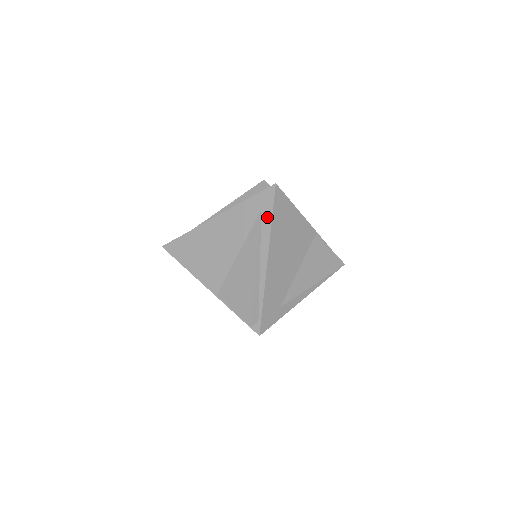
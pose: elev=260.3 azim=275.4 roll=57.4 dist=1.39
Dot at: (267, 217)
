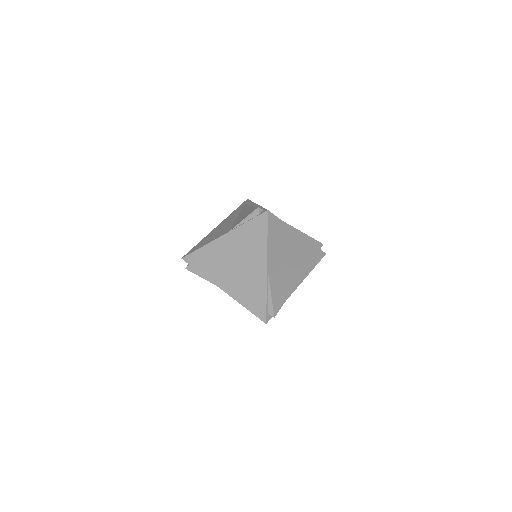
Dot at: (248, 203)
